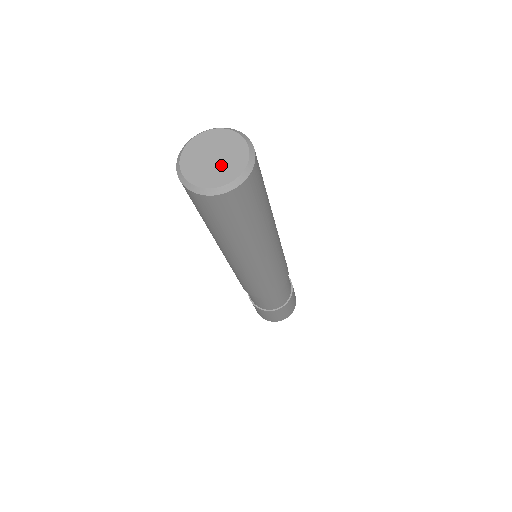
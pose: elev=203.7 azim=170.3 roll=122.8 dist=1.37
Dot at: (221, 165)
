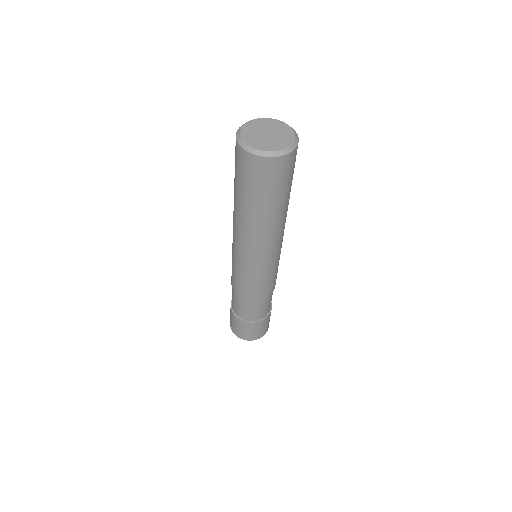
Dot at: (276, 137)
